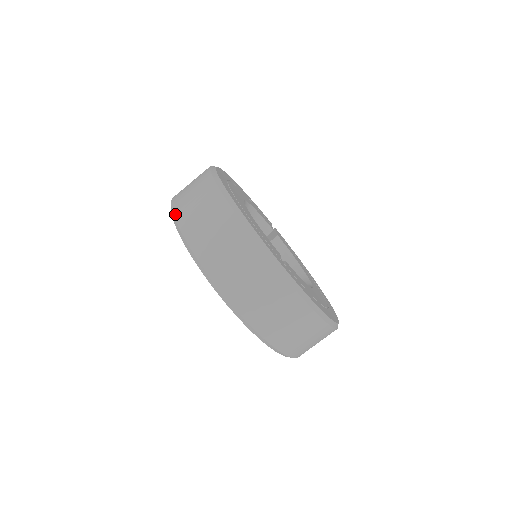
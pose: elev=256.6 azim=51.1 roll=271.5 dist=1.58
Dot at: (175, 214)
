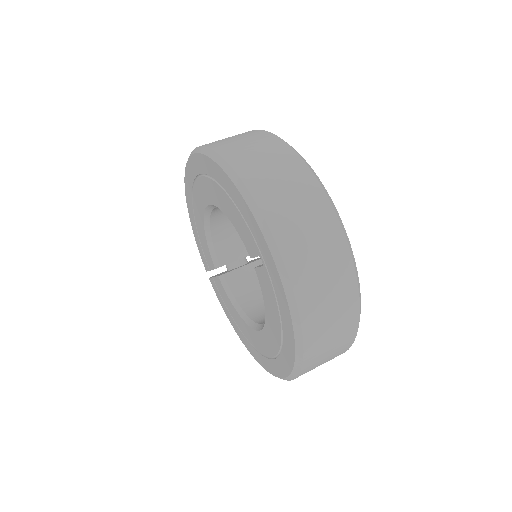
Dot at: (211, 147)
